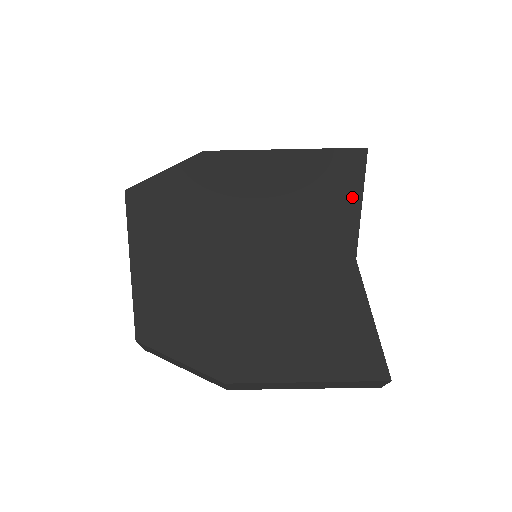
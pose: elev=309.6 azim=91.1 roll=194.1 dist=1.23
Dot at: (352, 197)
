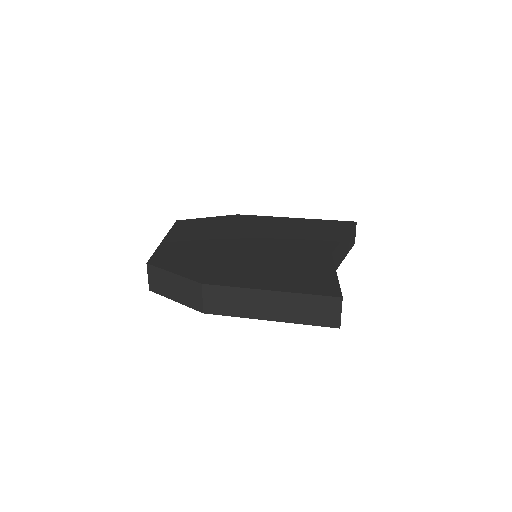
Dot at: (338, 234)
